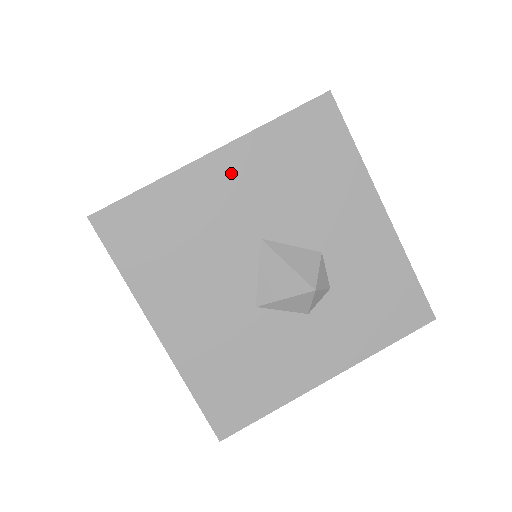
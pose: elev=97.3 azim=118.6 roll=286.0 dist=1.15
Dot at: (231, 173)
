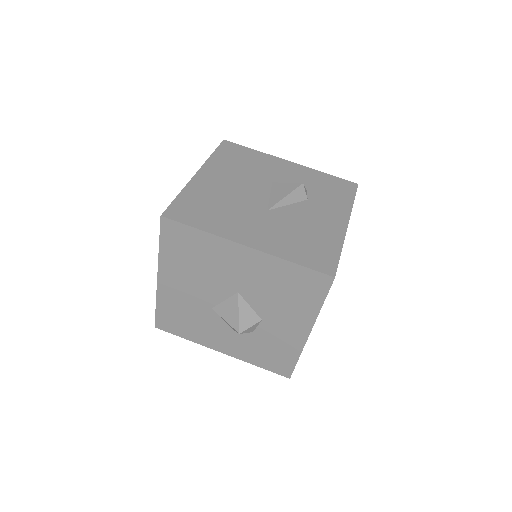
Dot at: (248, 261)
